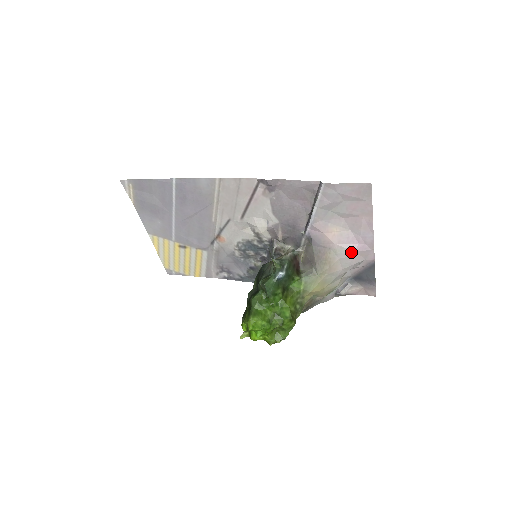
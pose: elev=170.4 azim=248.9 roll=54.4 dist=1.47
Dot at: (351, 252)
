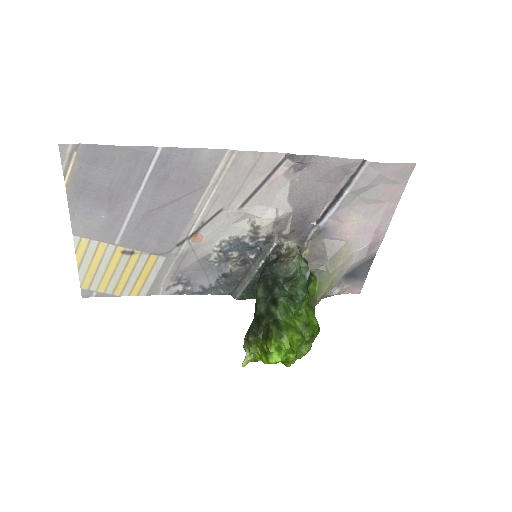
Dot at: (367, 244)
